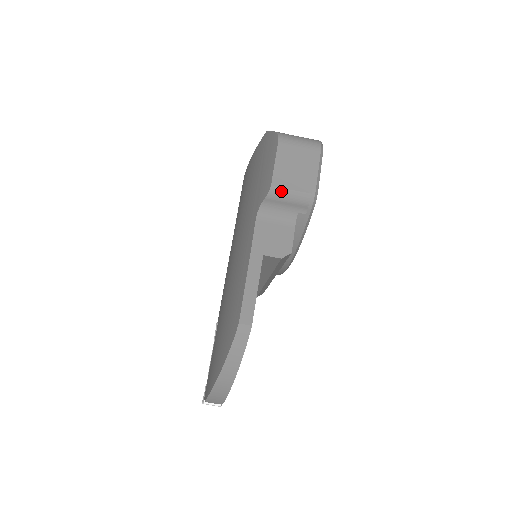
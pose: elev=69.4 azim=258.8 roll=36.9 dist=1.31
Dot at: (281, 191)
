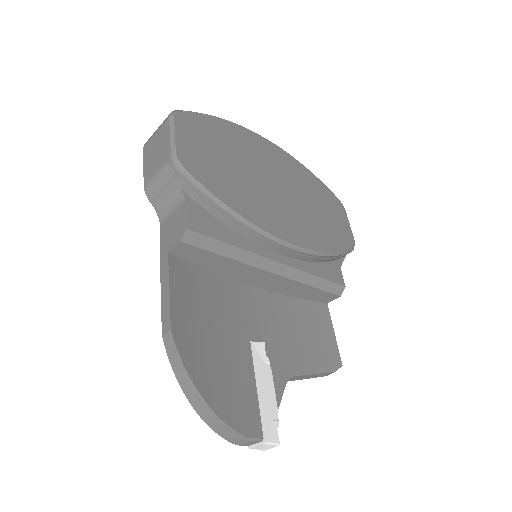
Dot at: (151, 184)
